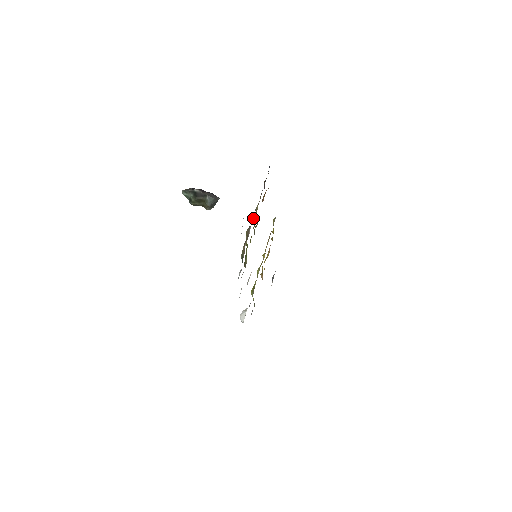
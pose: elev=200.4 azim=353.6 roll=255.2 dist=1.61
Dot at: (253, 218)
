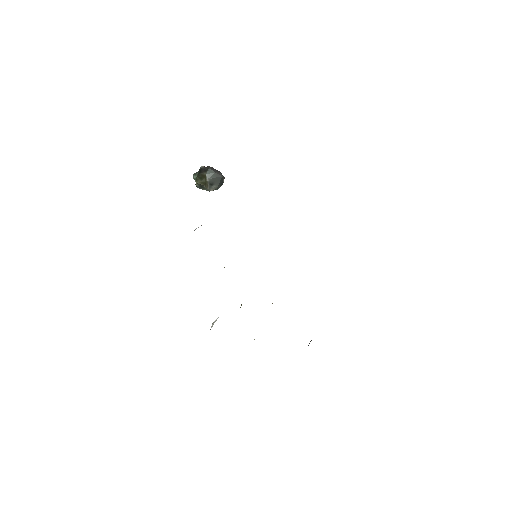
Dot at: occluded
